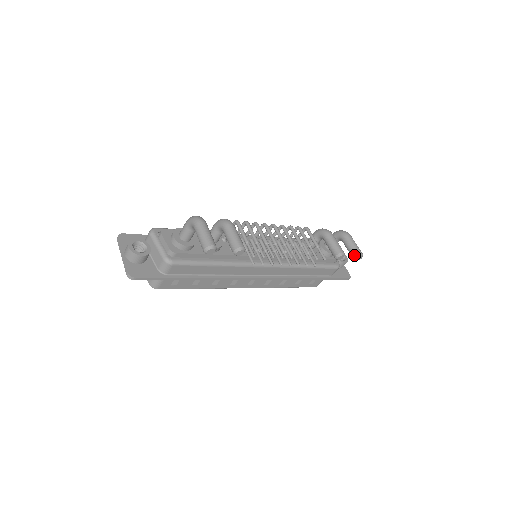
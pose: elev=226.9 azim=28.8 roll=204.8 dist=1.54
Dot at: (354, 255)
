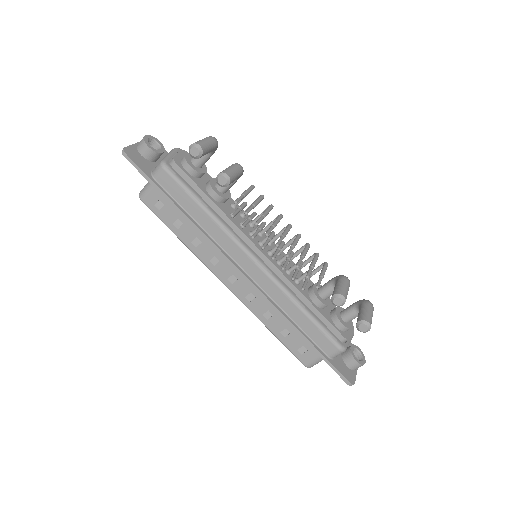
Dot at: (359, 319)
